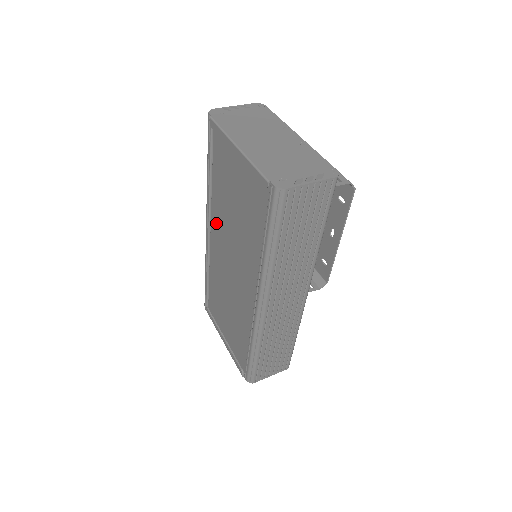
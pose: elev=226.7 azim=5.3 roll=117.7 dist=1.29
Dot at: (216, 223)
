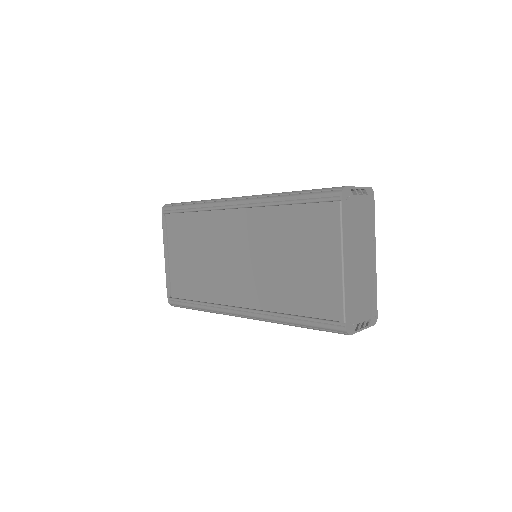
Dot at: (251, 221)
